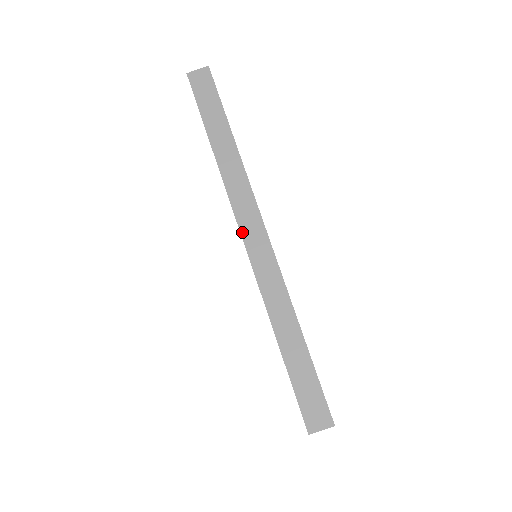
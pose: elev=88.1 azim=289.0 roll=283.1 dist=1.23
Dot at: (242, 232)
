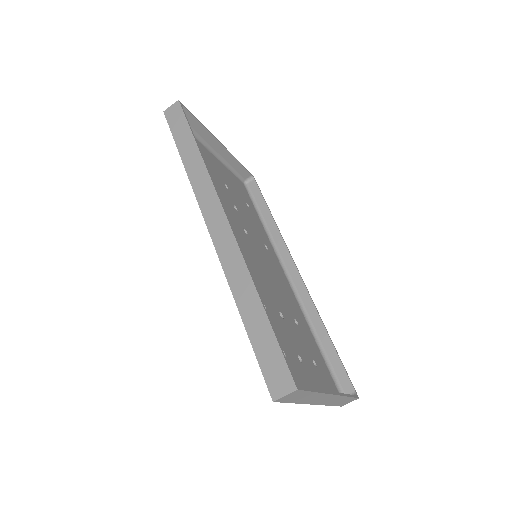
Dot at: (207, 223)
